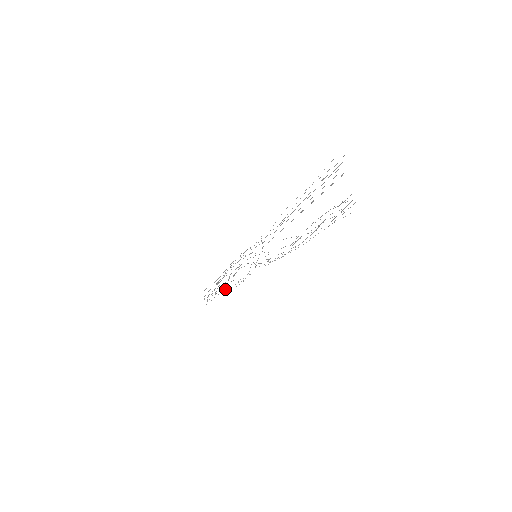
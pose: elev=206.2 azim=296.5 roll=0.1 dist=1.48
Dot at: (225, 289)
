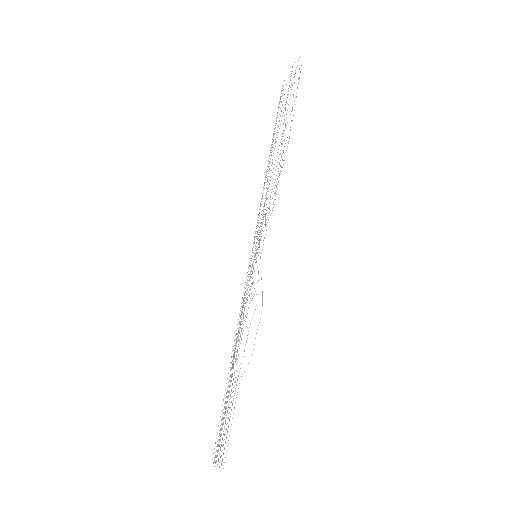
Dot at: occluded
